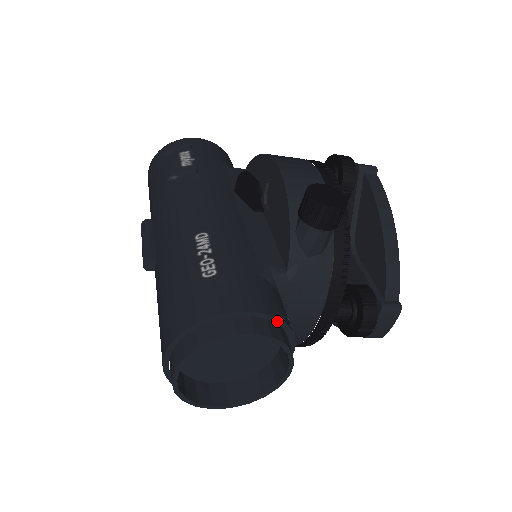
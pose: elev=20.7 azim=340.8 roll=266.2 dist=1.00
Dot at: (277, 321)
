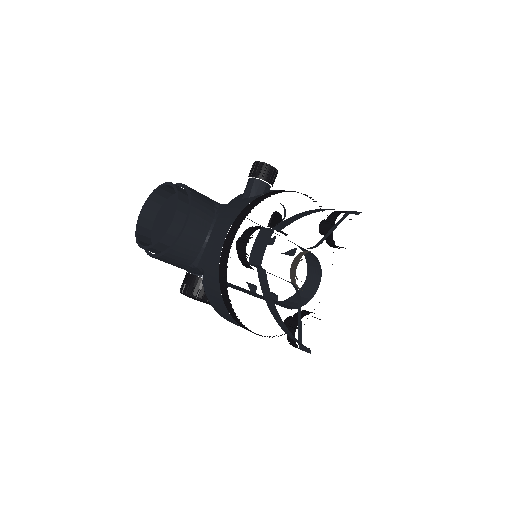
Dot at: (188, 191)
